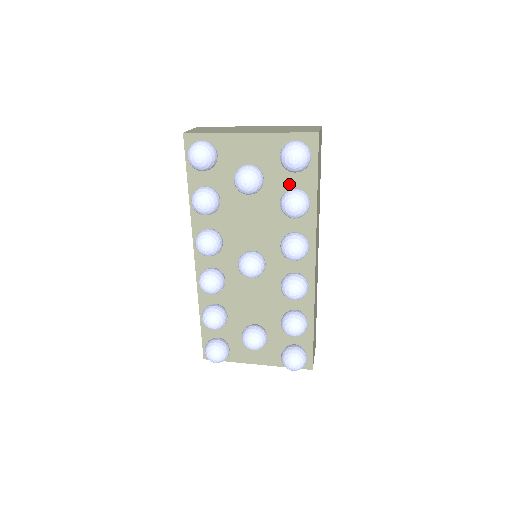
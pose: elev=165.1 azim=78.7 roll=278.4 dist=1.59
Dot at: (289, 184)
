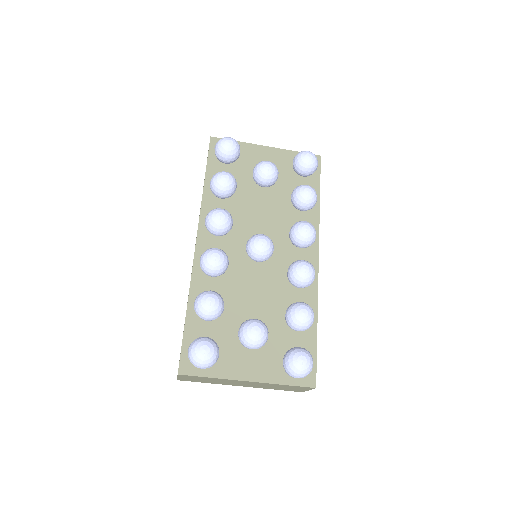
Dot at: occluded
